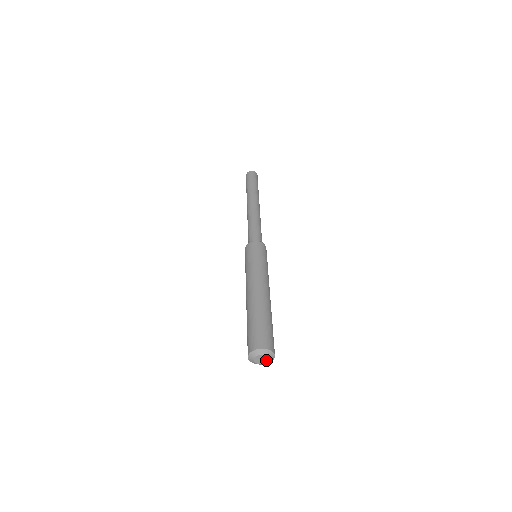
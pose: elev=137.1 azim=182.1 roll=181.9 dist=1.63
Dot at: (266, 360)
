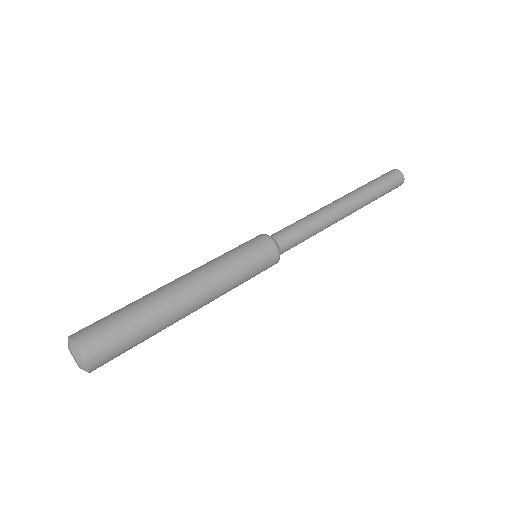
Dot at: (77, 363)
